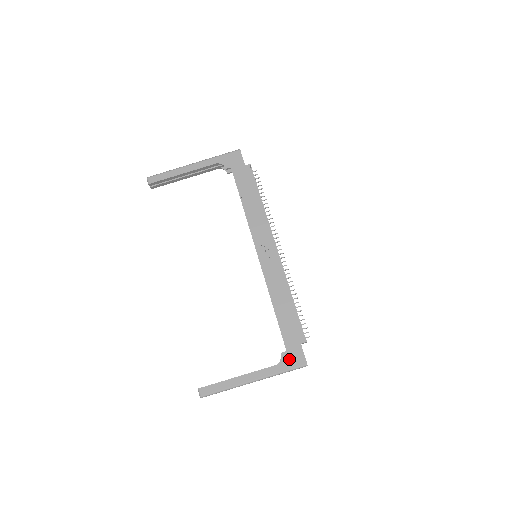
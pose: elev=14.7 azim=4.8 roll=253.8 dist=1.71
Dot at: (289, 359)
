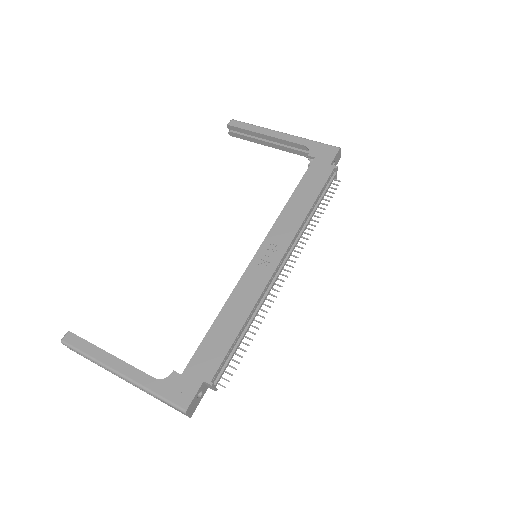
Dot at: (175, 386)
